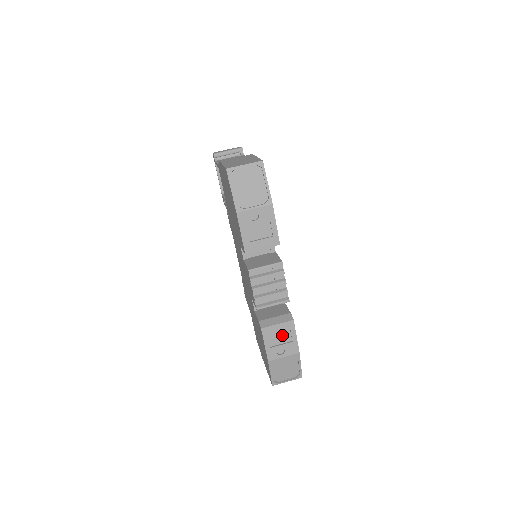
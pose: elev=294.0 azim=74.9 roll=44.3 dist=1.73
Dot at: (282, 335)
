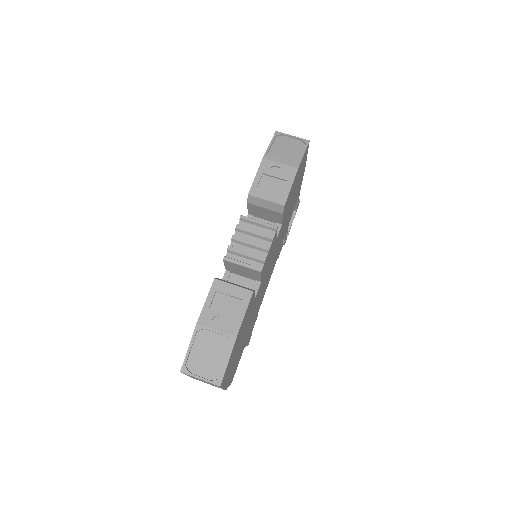
Dot at: (231, 303)
